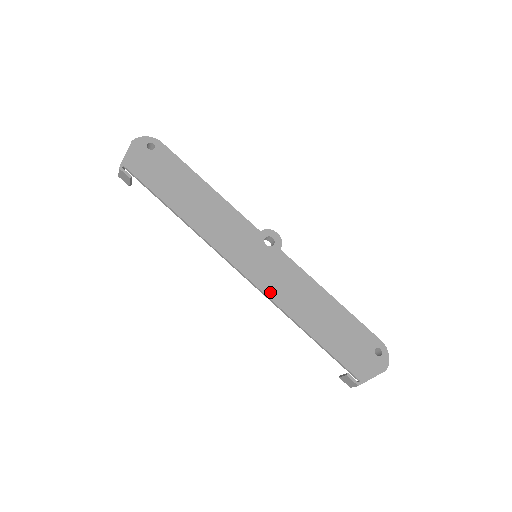
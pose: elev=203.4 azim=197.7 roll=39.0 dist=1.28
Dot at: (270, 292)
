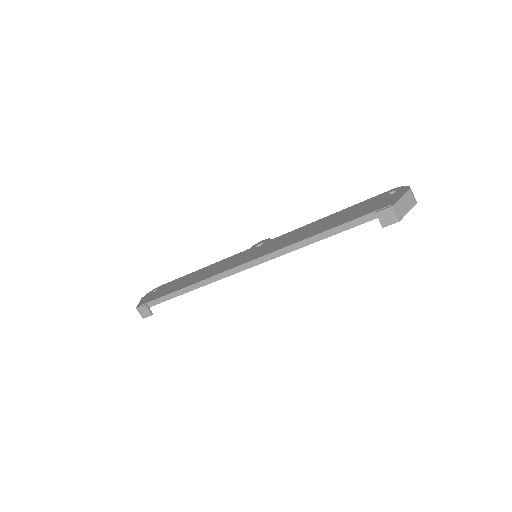
Dot at: (275, 250)
